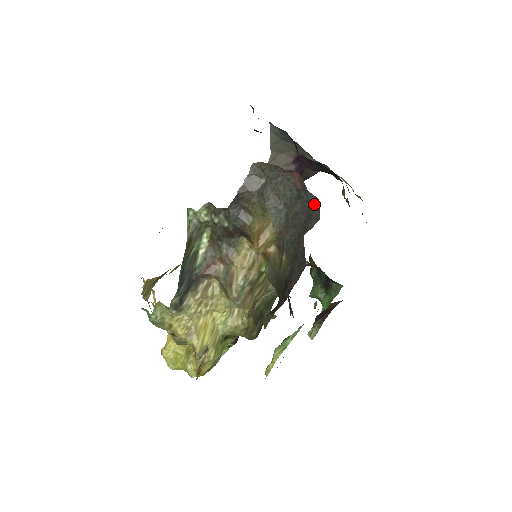
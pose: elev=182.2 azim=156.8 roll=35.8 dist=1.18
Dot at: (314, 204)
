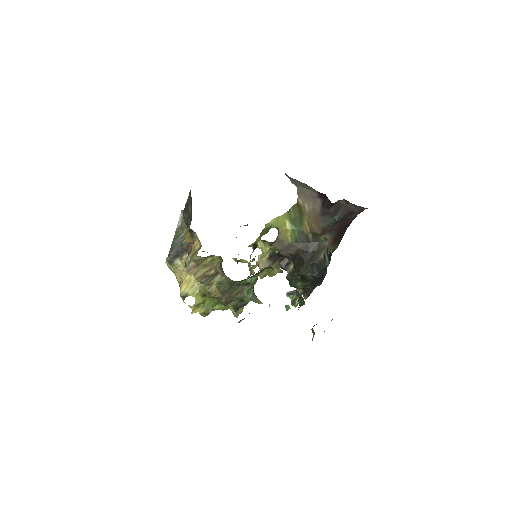
Dot at: occluded
